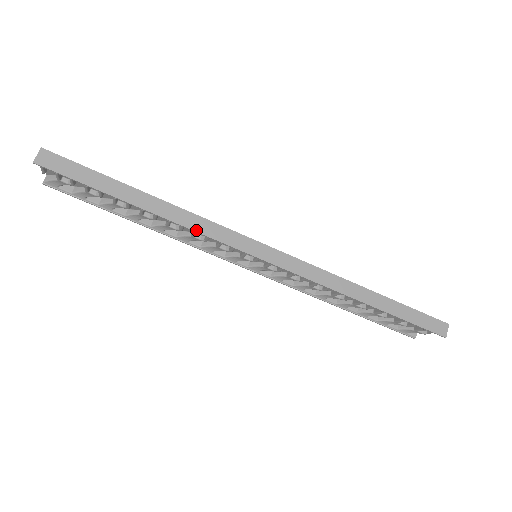
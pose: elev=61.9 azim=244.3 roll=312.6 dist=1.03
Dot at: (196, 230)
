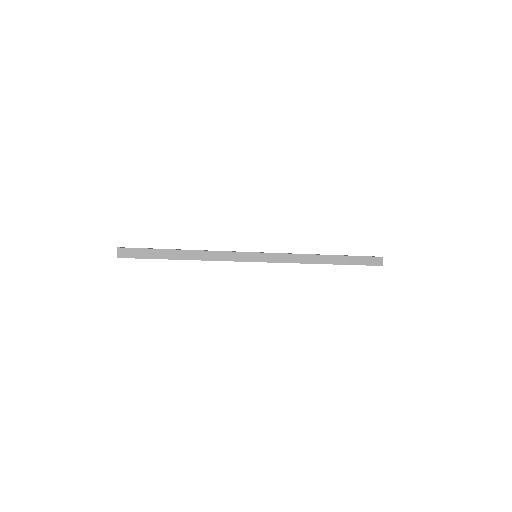
Dot at: (218, 260)
